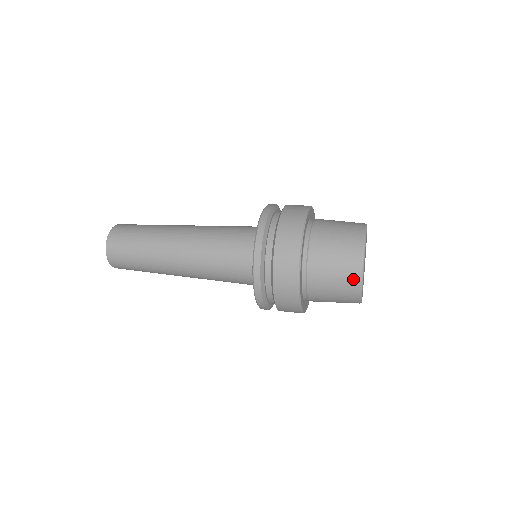
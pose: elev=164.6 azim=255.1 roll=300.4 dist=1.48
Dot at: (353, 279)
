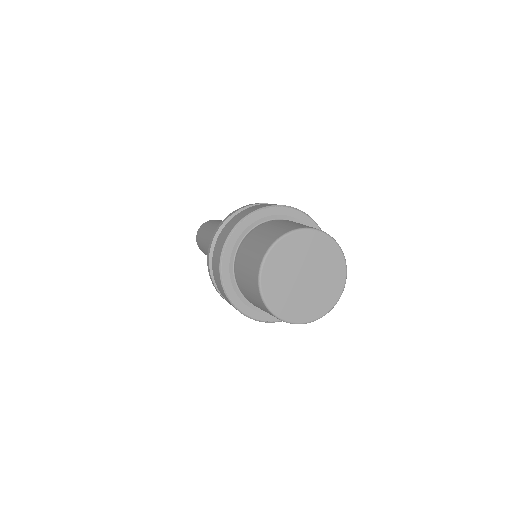
Dot at: (254, 281)
